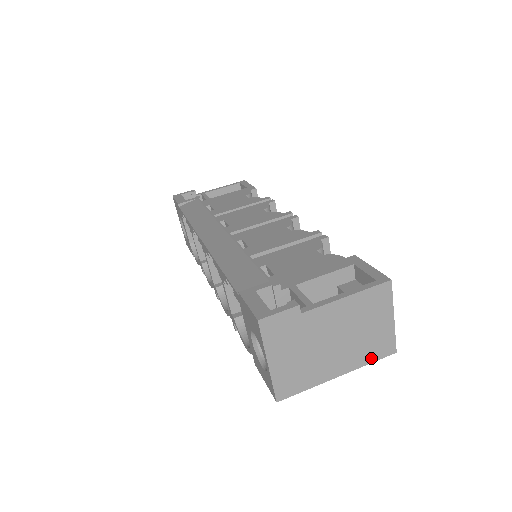
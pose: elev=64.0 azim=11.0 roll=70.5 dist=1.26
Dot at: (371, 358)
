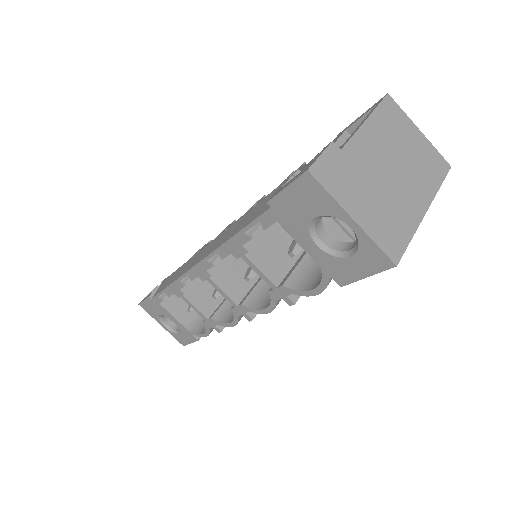
Dot at: (436, 180)
